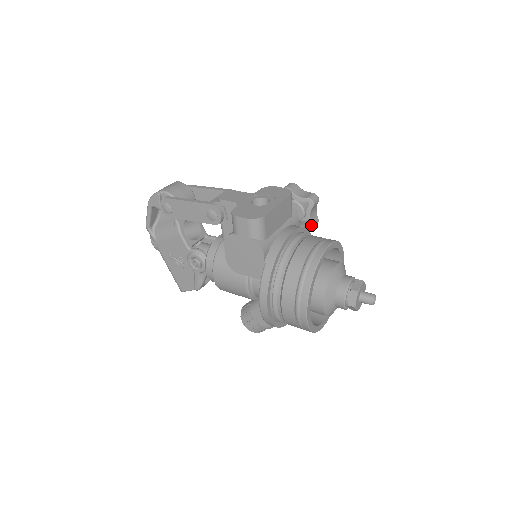
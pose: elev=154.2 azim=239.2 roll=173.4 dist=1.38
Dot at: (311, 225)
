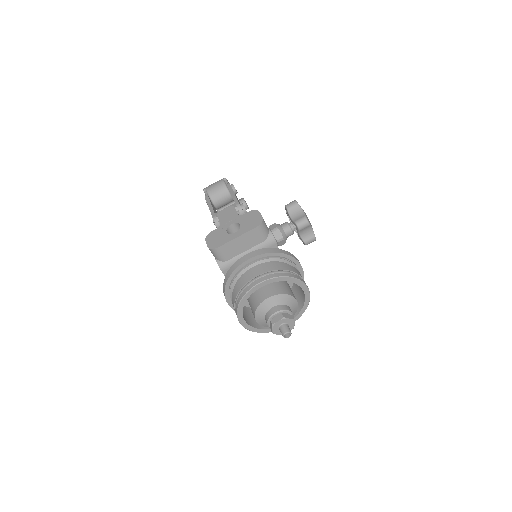
Dot at: (303, 242)
